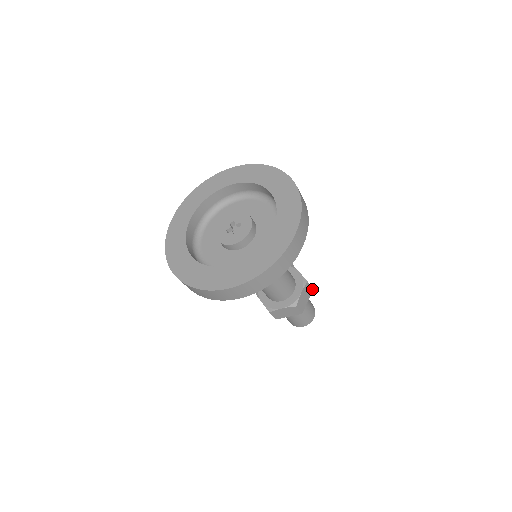
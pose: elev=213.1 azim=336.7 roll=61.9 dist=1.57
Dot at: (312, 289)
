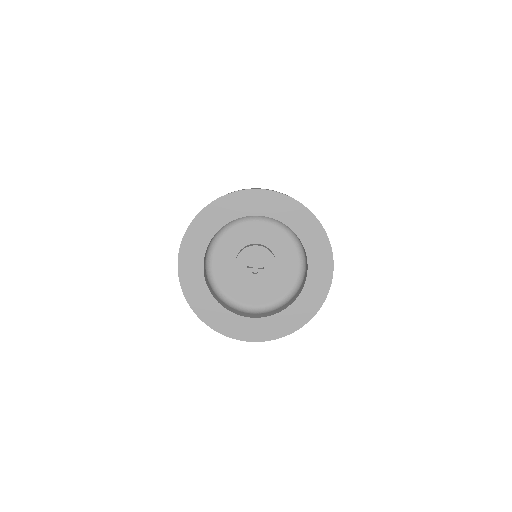
Dot at: occluded
